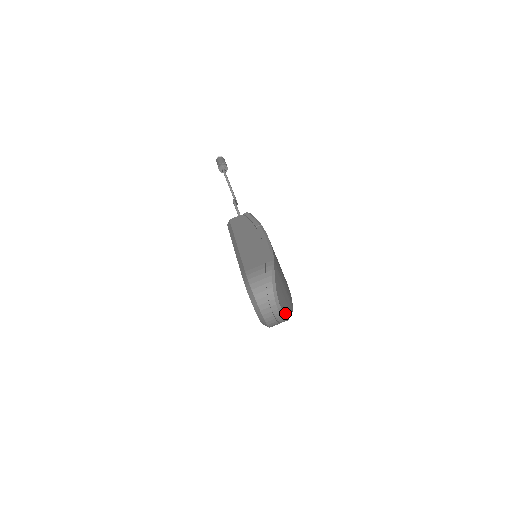
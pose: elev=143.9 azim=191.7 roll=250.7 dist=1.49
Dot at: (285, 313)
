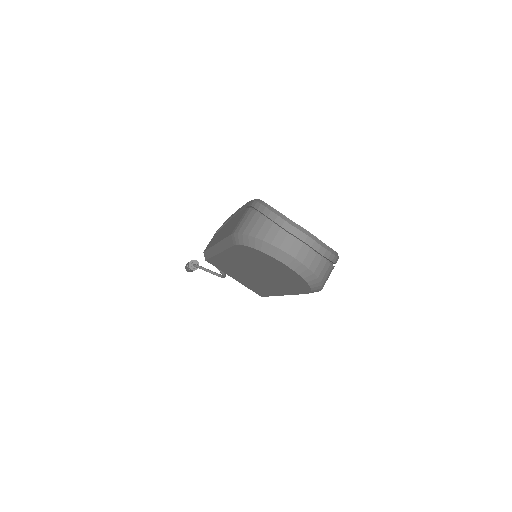
Dot at: (320, 241)
